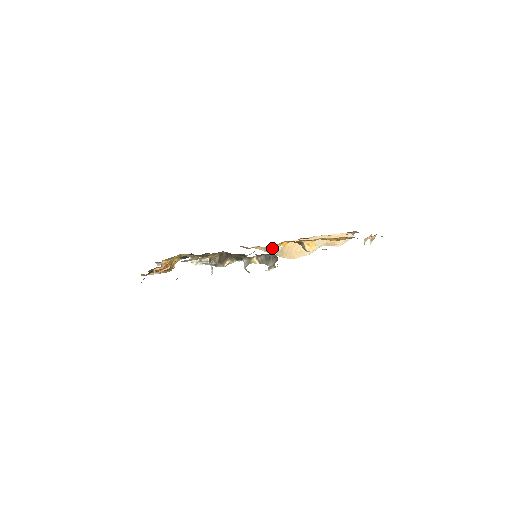
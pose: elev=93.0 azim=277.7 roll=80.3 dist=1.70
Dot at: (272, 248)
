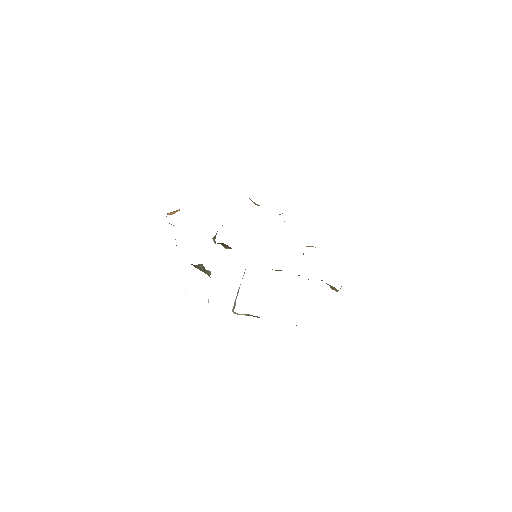
Dot at: occluded
